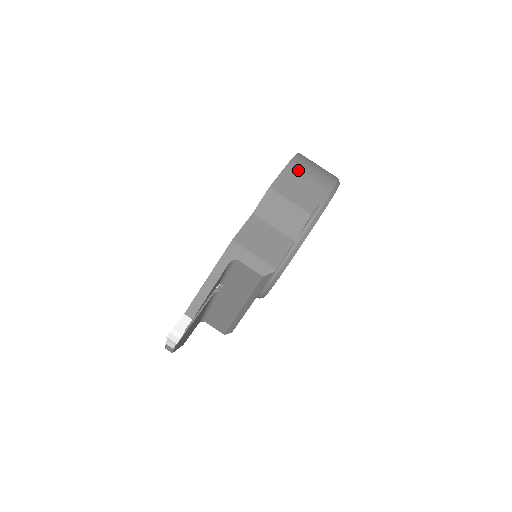
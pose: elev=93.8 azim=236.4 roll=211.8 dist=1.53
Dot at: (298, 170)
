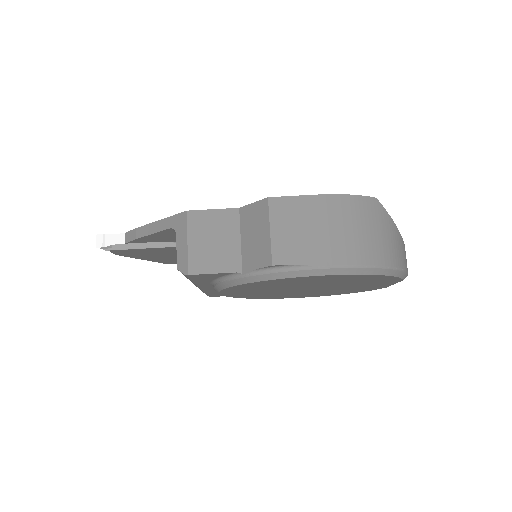
Dot at: (329, 211)
